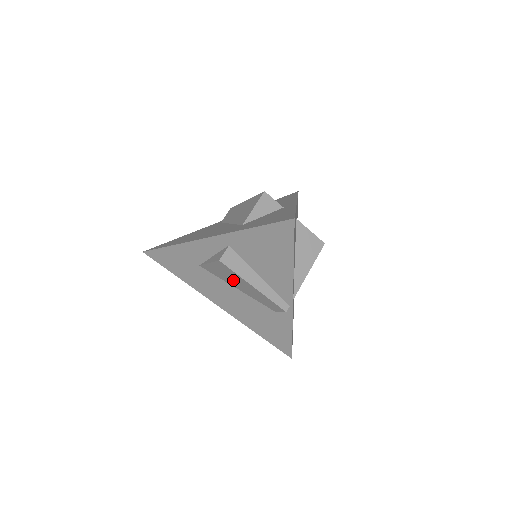
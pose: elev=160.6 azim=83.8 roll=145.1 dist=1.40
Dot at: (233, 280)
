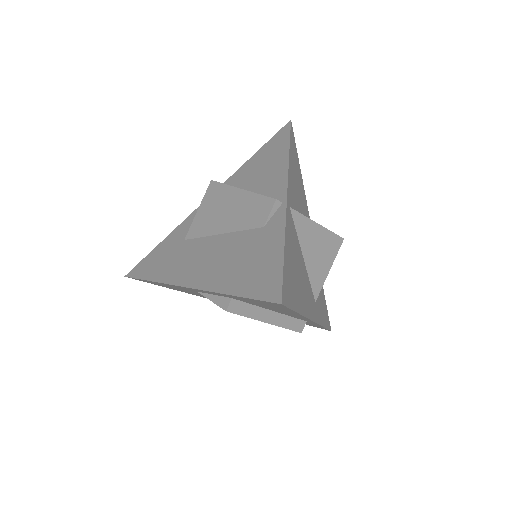
Dot at: (219, 212)
